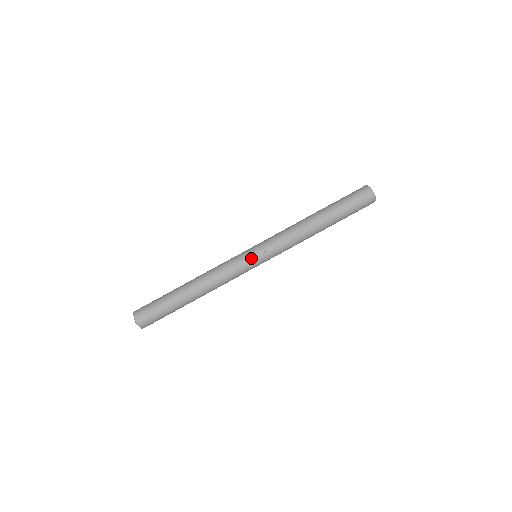
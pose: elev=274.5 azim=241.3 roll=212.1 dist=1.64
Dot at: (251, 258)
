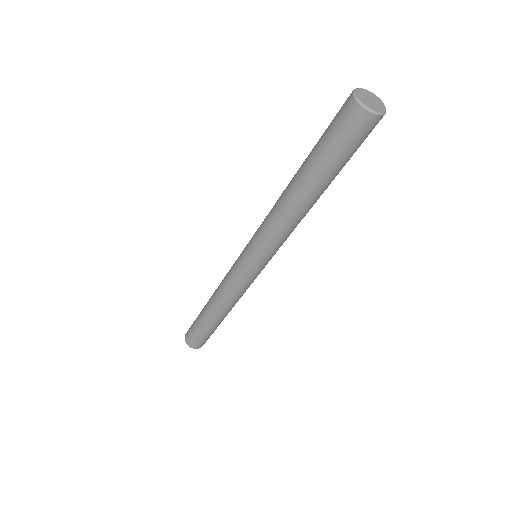
Dot at: (257, 272)
